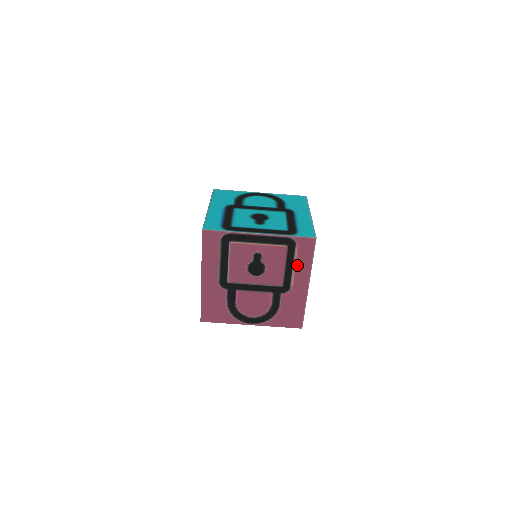
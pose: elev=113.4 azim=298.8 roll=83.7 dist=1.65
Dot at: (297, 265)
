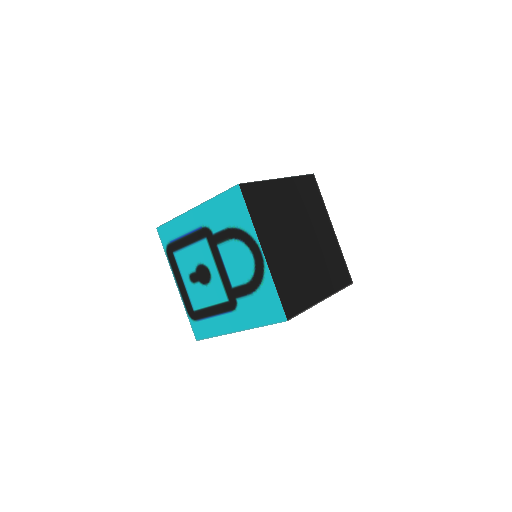
Dot at: occluded
